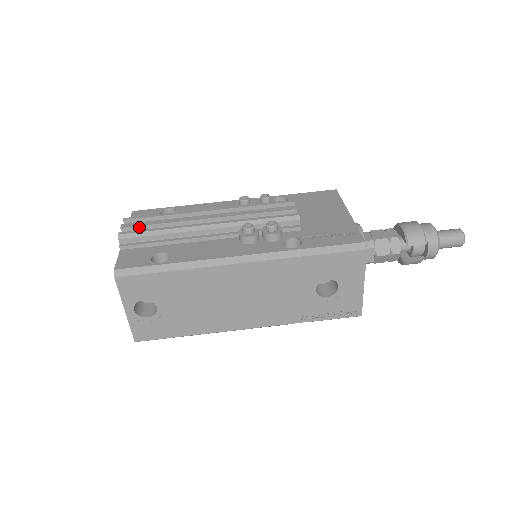
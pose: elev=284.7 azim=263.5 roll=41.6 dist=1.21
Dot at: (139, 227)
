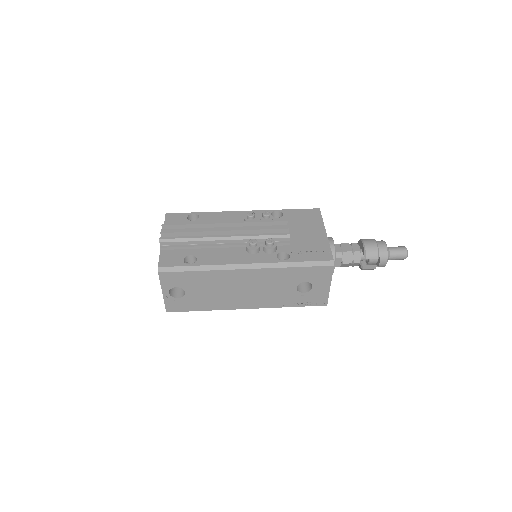
Dot at: (174, 233)
